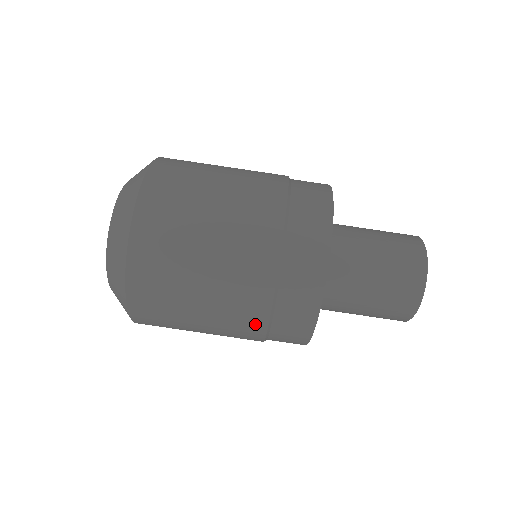
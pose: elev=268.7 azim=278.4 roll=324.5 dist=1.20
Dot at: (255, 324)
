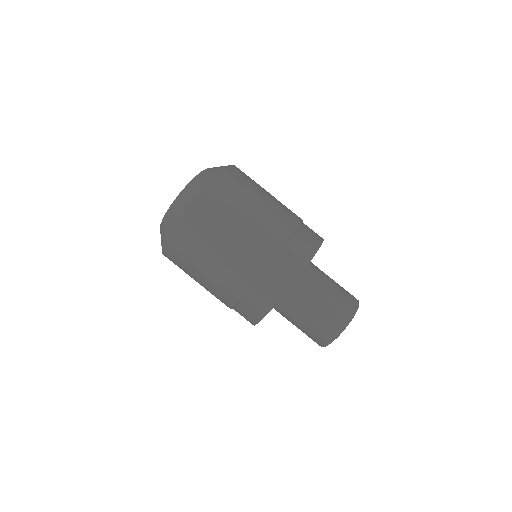
Dot at: occluded
